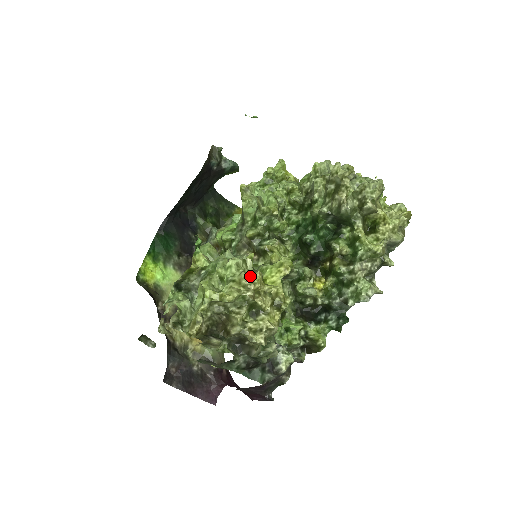
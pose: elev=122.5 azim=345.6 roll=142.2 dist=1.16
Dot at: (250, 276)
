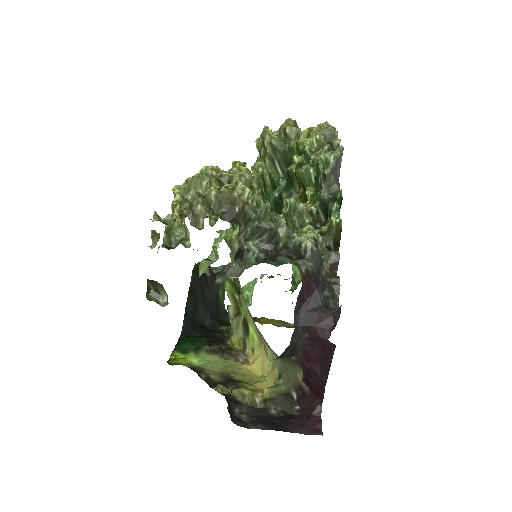
Dot at: occluded
